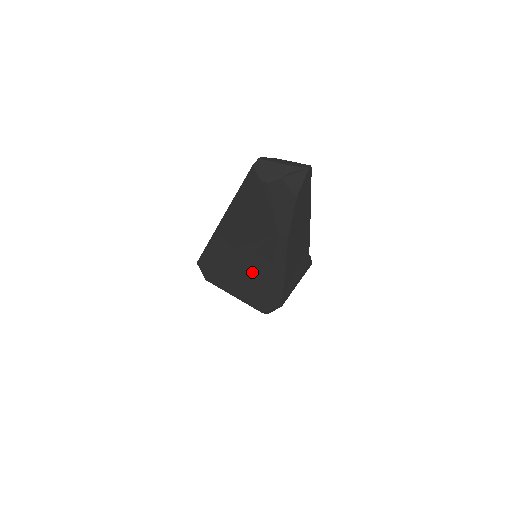
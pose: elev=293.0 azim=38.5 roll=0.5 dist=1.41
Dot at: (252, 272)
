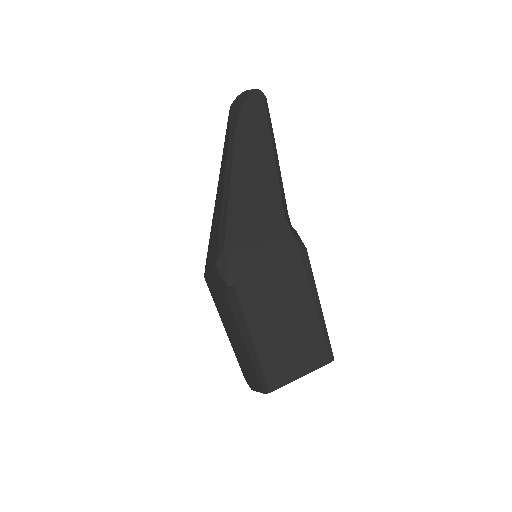
Dot at: occluded
